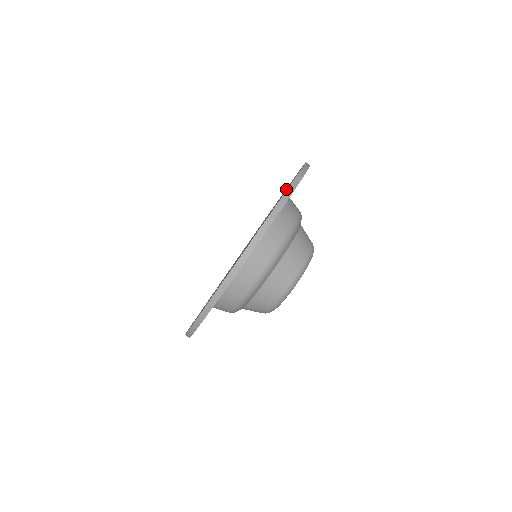
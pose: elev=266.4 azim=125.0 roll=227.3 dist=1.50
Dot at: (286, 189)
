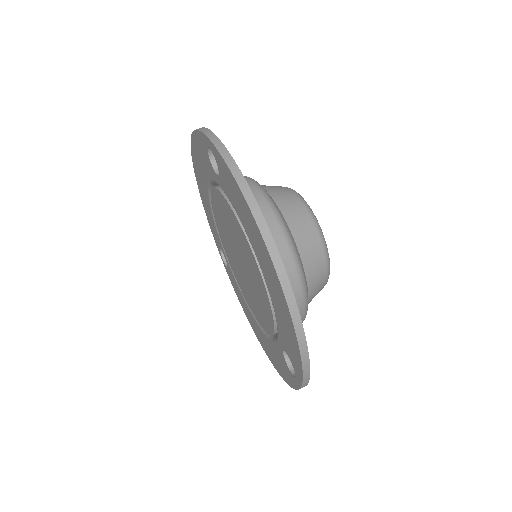
Dot at: (206, 194)
